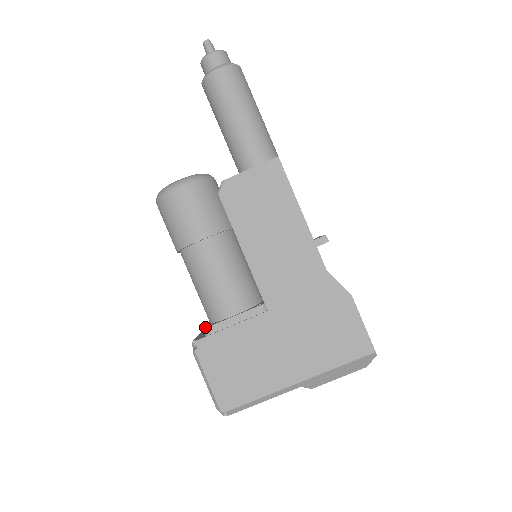
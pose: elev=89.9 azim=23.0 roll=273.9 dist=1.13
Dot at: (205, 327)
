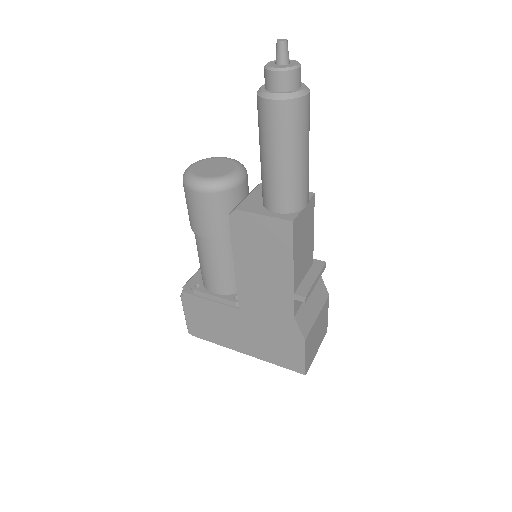
Dot at: (193, 286)
